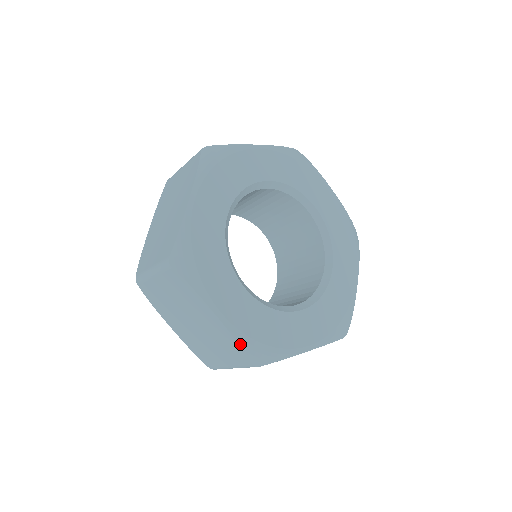
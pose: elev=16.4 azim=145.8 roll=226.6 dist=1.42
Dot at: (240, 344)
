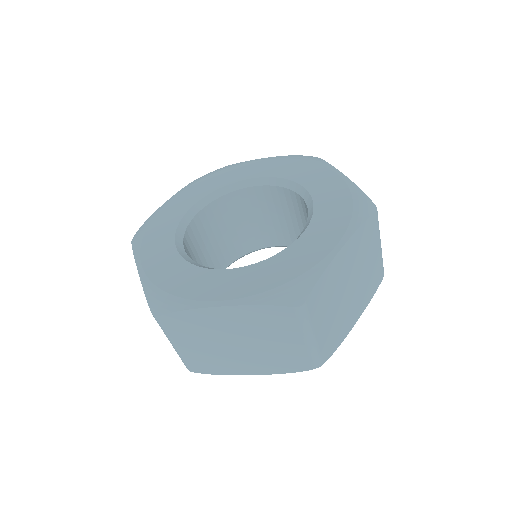
Dot at: (263, 304)
